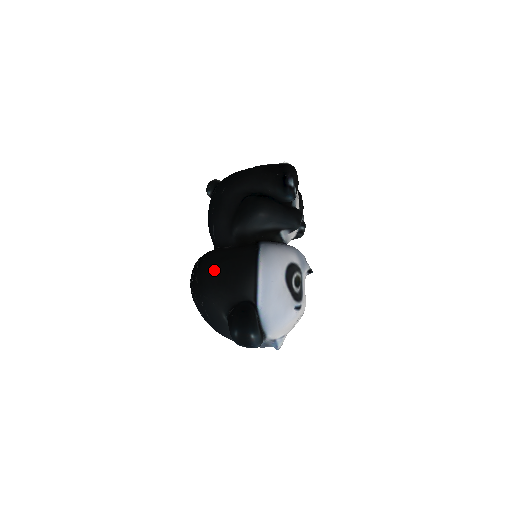
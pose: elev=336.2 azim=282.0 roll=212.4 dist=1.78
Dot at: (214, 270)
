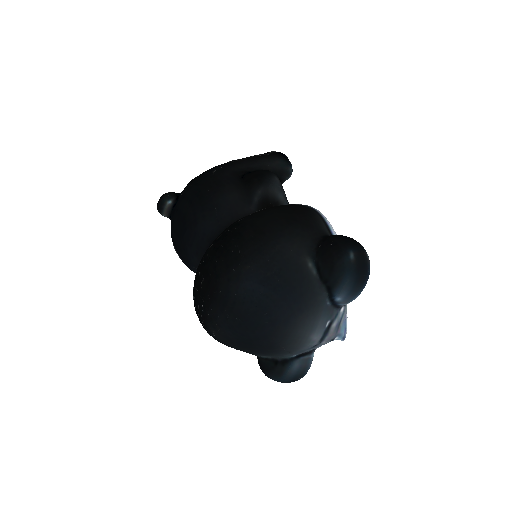
Dot at: (272, 214)
